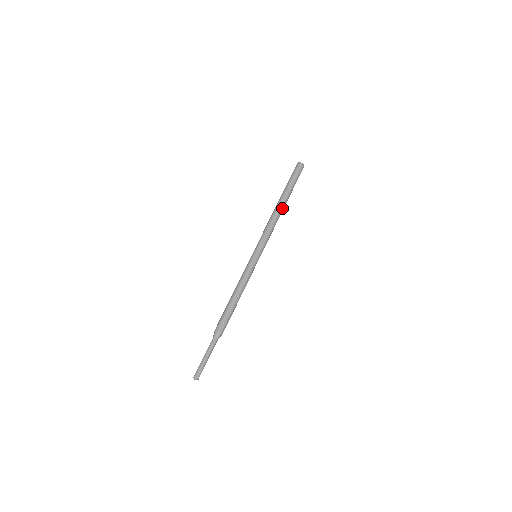
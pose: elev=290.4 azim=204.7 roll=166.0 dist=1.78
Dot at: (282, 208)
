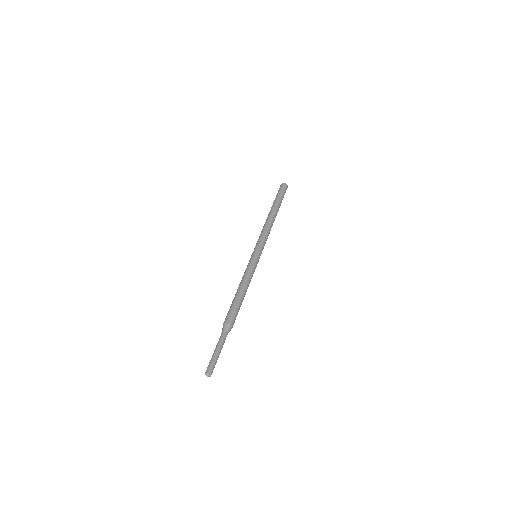
Dot at: (271, 215)
